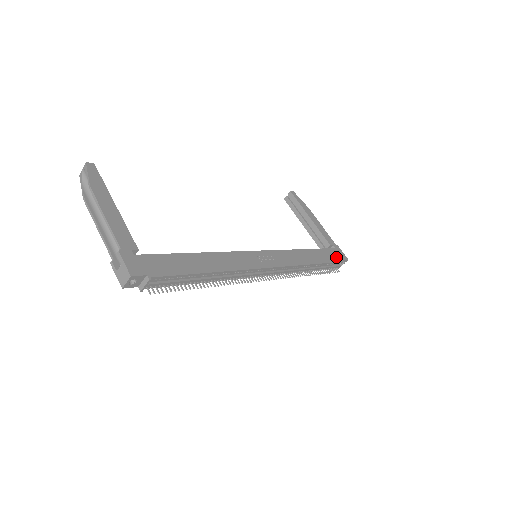
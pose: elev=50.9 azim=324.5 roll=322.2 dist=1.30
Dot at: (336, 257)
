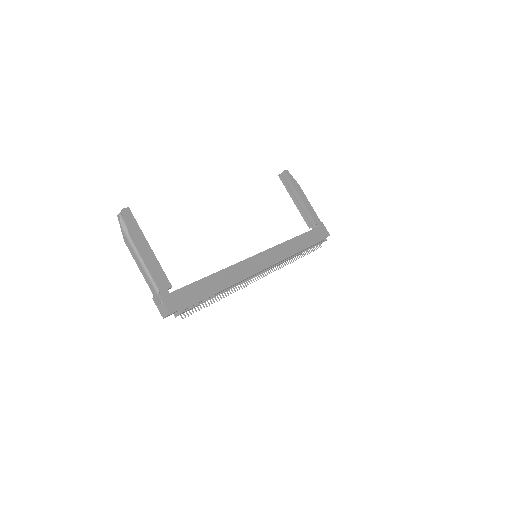
Dot at: (320, 236)
